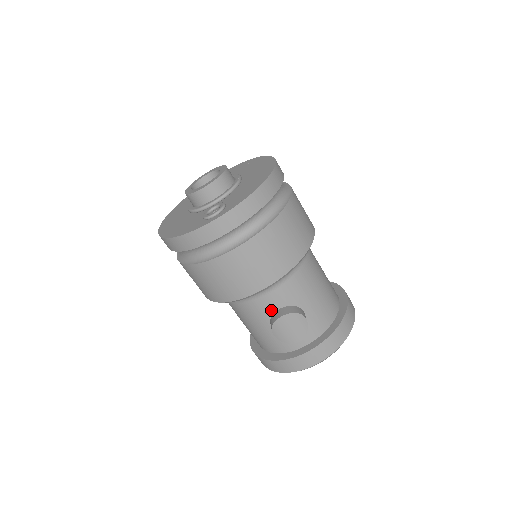
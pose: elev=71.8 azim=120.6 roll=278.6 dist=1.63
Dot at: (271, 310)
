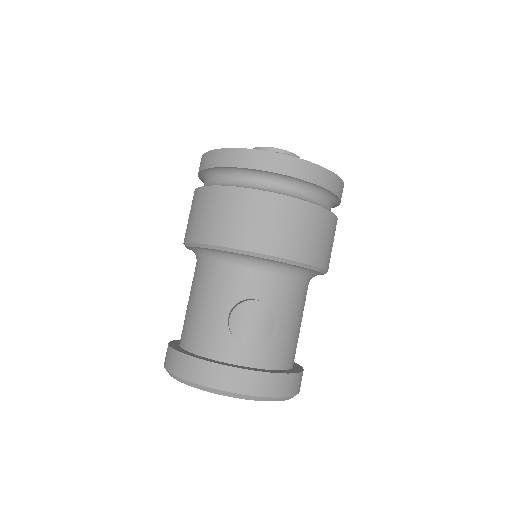
Dot at: (246, 294)
